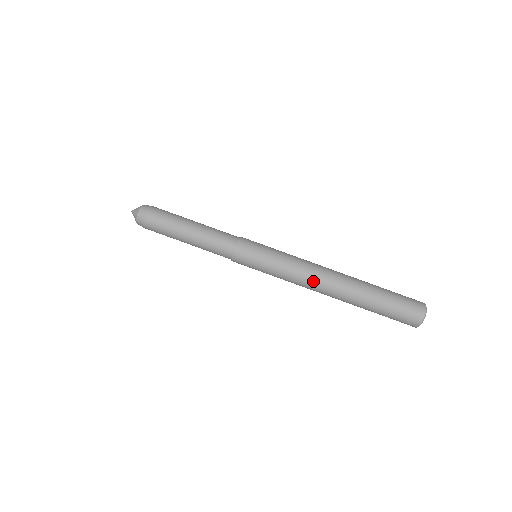
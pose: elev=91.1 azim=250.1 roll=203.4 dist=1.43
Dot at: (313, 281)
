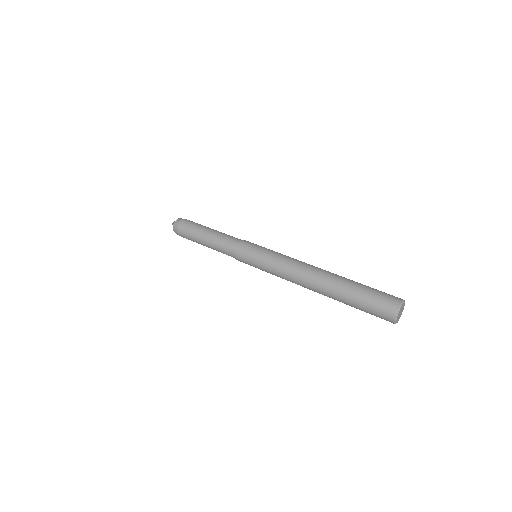
Dot at: (297, 272)
